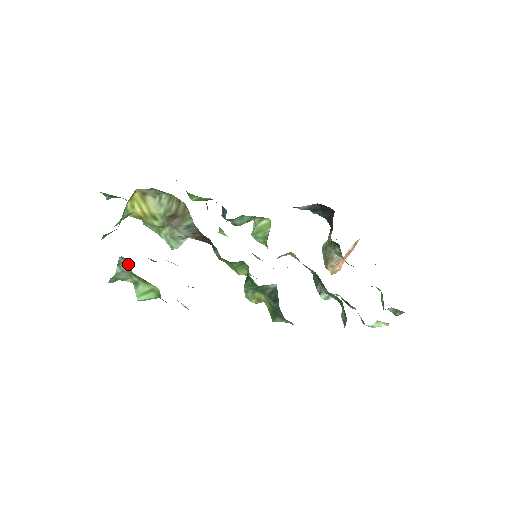
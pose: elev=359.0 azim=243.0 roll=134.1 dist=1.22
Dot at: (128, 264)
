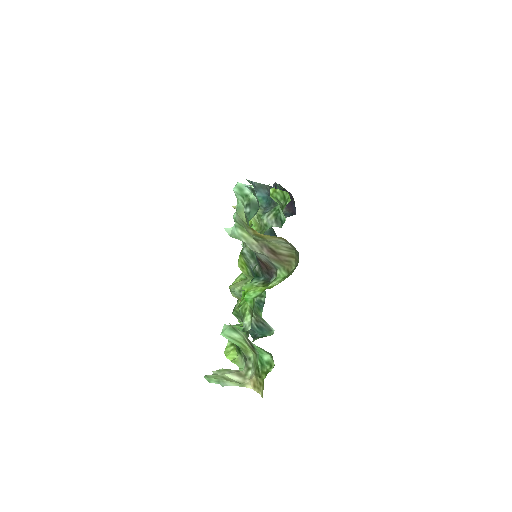
Dot at: (264, 351)
